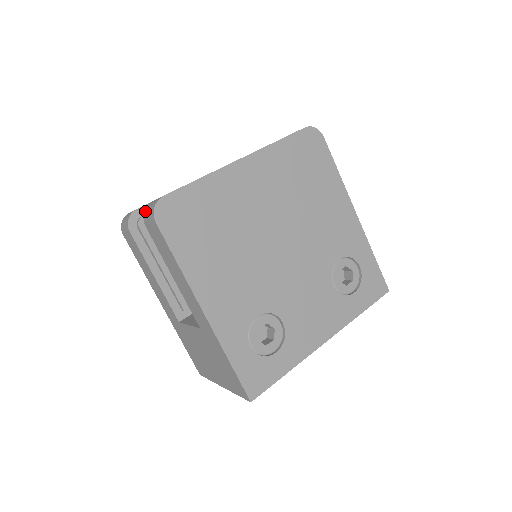
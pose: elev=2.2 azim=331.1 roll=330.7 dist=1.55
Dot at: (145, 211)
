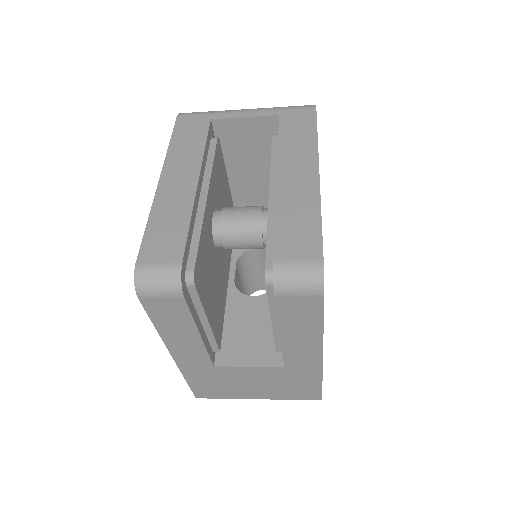
Dot at: (280, 280)
